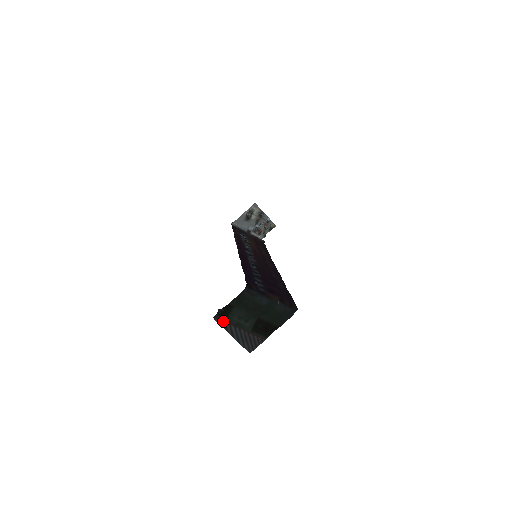
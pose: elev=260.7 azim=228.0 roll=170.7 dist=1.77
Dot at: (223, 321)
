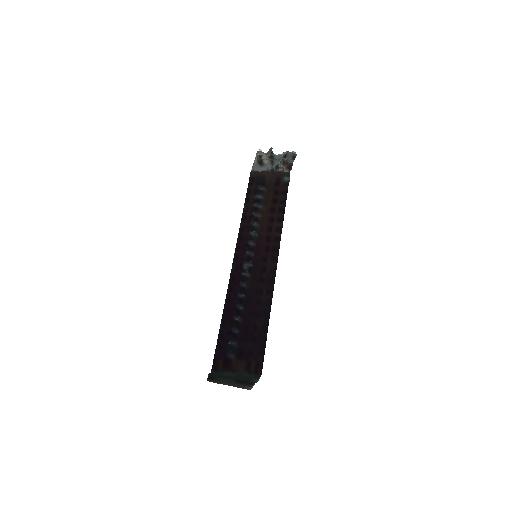
Dot at: (215, 381)
